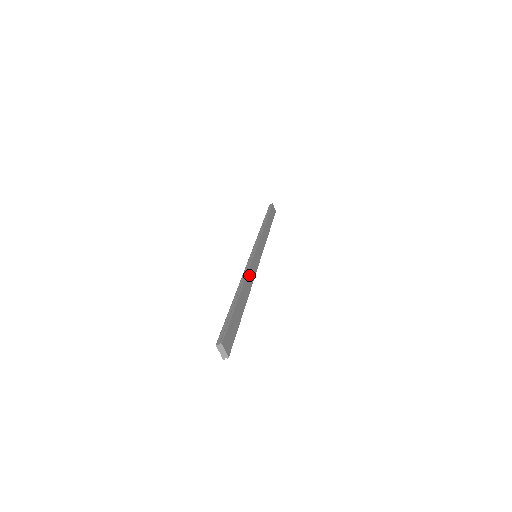
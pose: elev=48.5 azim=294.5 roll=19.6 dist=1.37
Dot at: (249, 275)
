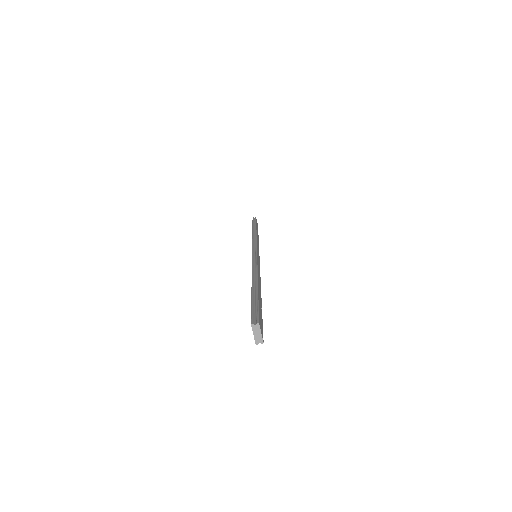
Dot at: (258, 269)
